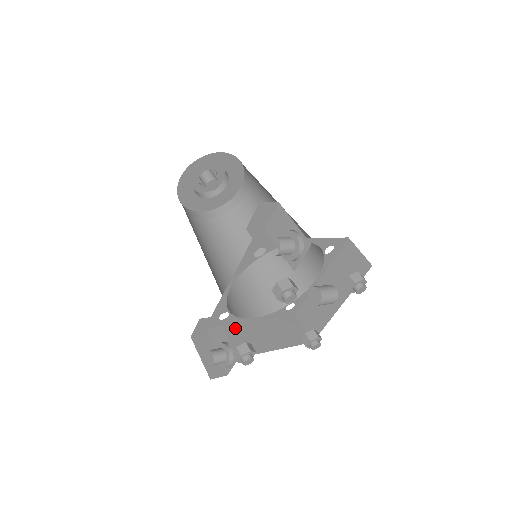
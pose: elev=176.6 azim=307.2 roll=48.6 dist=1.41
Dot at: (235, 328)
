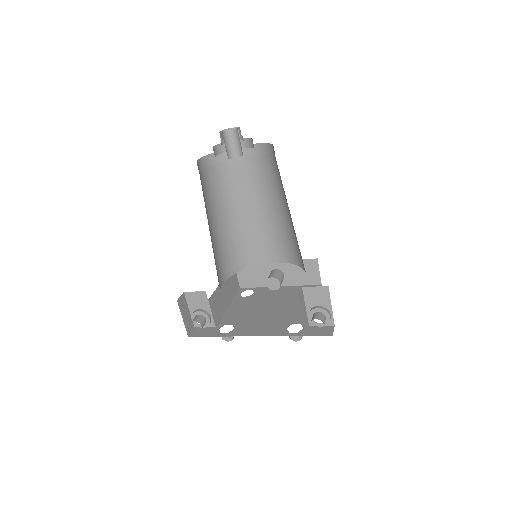
Dot at: (213, 298)
